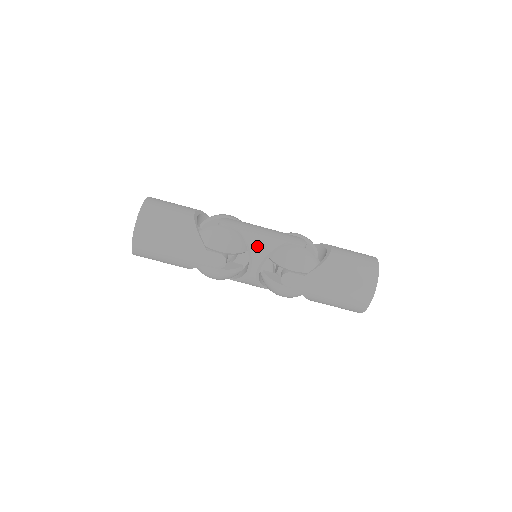
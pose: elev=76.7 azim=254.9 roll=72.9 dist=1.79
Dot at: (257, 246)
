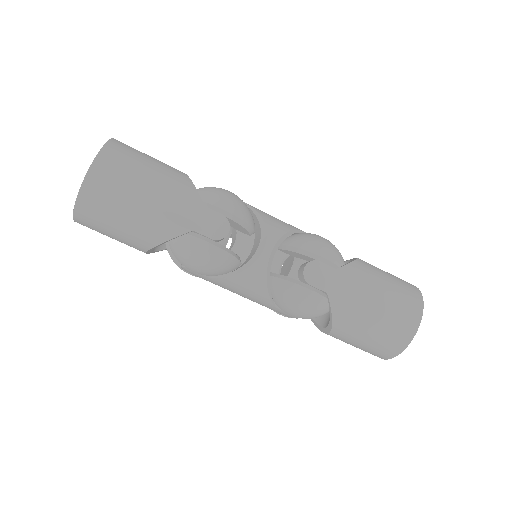
Dot at: (272, 220)
